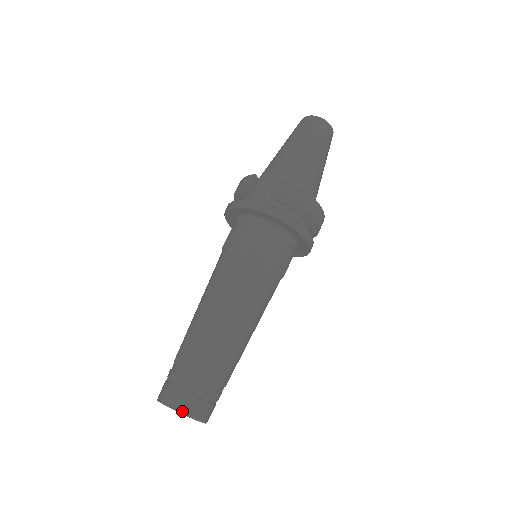
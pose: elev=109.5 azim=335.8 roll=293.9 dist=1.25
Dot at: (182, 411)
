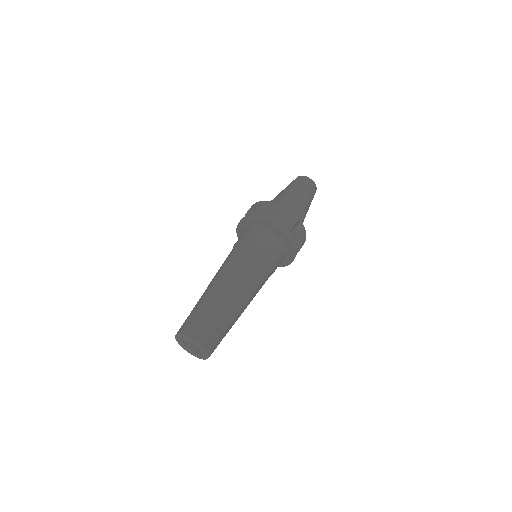
Dot at: (208, 350)
